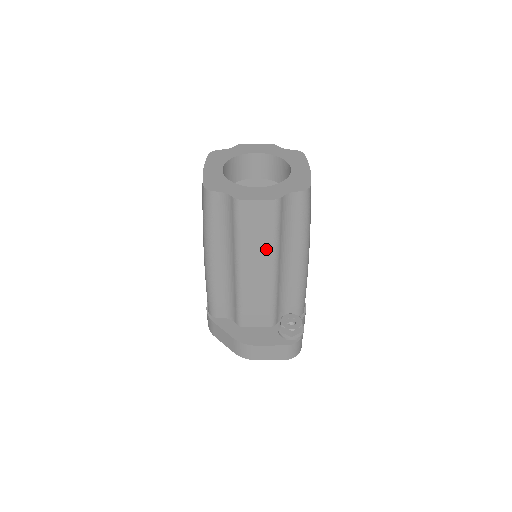
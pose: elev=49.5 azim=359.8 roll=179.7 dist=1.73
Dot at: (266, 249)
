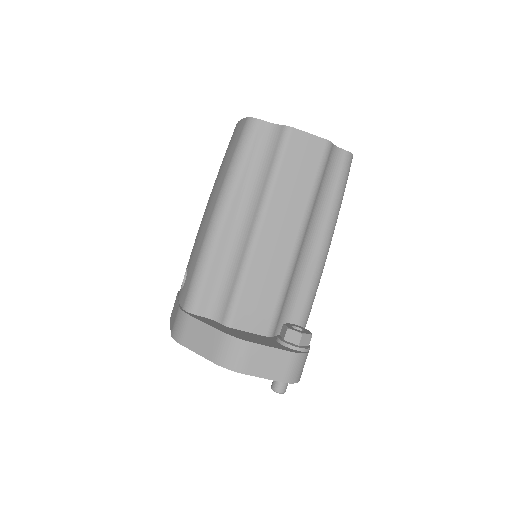
Dot at: (299, 204)
